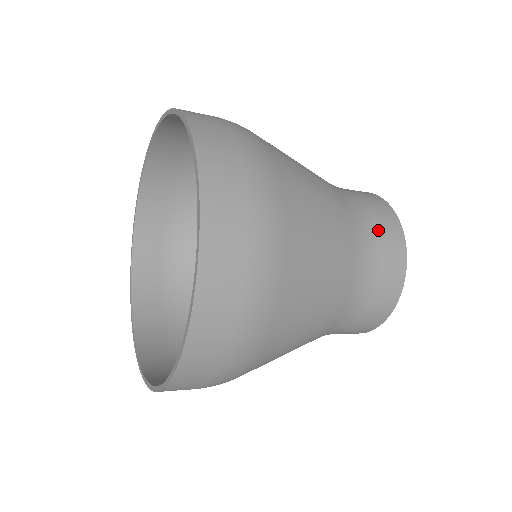
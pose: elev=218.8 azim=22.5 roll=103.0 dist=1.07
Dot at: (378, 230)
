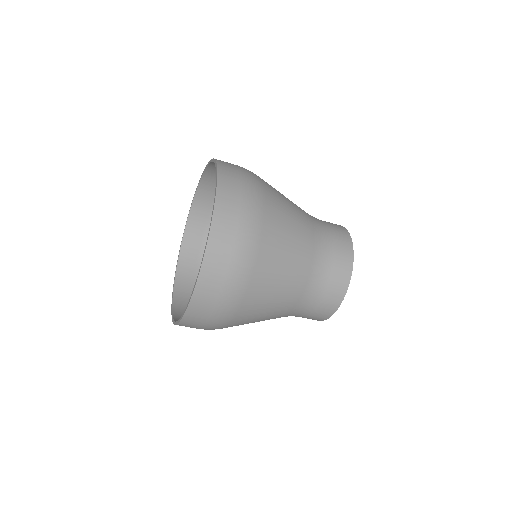
Dot at: (329, 225)
